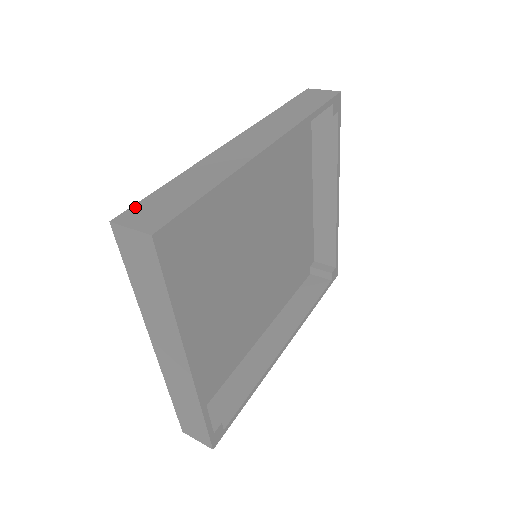
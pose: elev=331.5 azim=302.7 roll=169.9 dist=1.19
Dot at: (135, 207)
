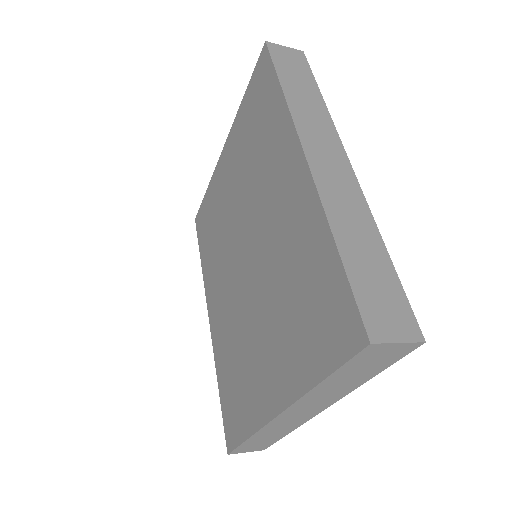
Dot at: (363, 308)
